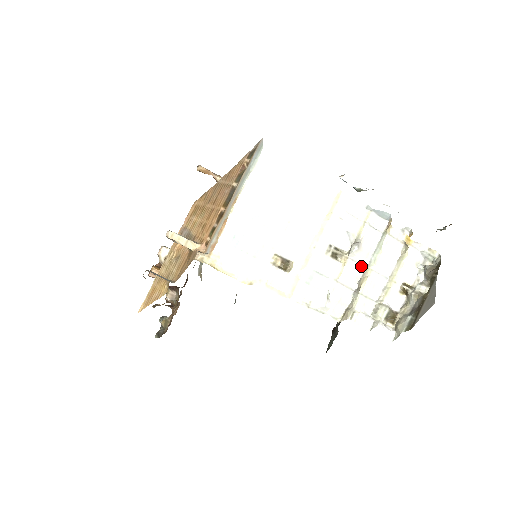
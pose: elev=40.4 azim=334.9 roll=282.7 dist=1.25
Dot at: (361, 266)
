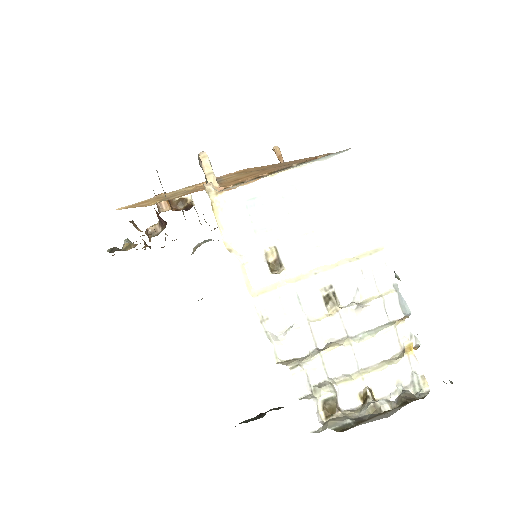
Dot at: (344, 331)
